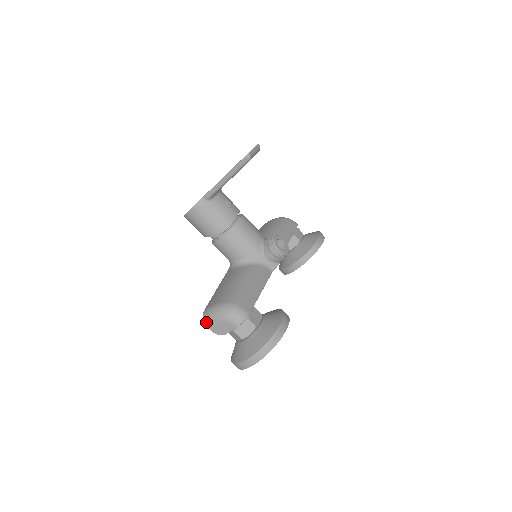
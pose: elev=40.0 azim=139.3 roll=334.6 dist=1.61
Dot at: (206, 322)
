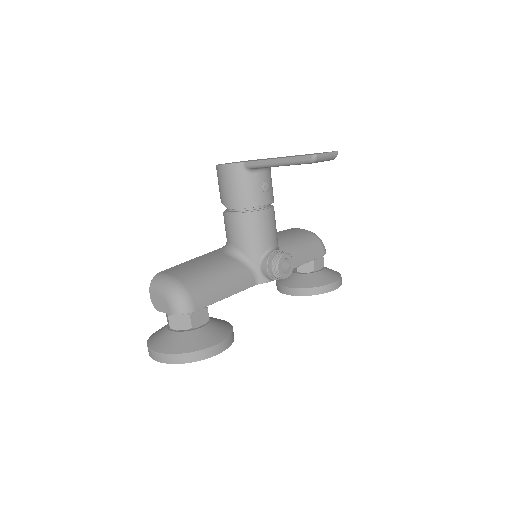
Dot at: (151, 285)
